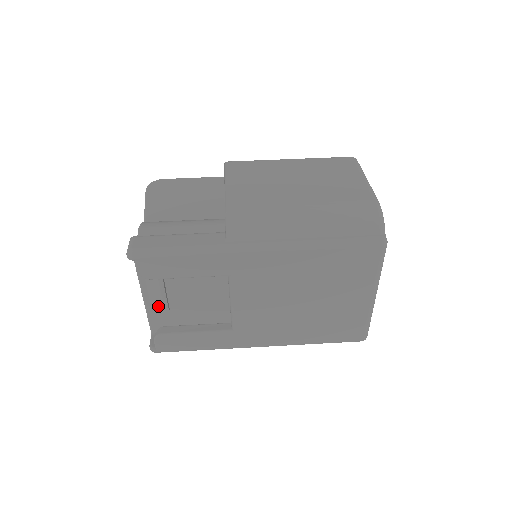
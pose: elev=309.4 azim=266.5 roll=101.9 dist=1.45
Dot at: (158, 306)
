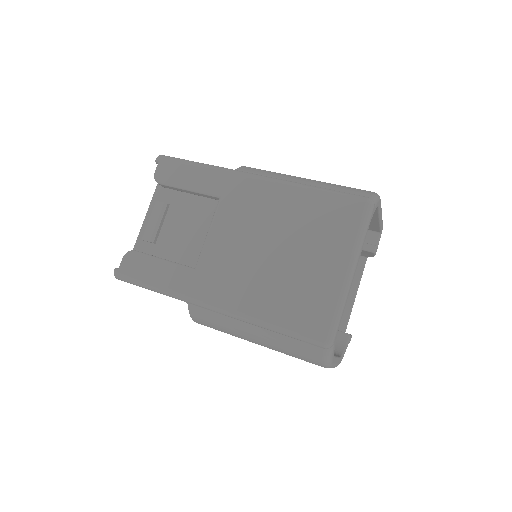
Dot at: (149, 235)
